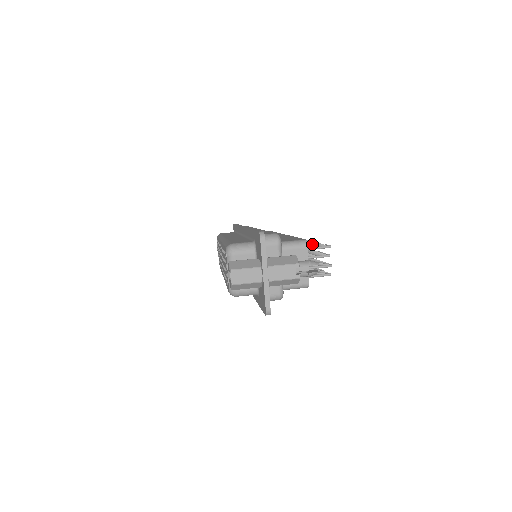
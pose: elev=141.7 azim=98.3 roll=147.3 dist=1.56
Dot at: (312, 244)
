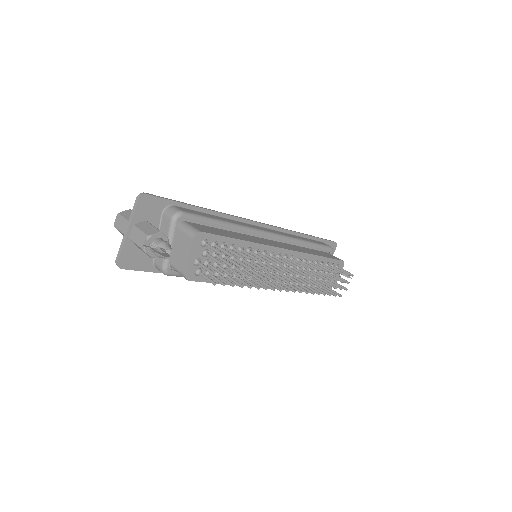
Dot at: (242, 253)
